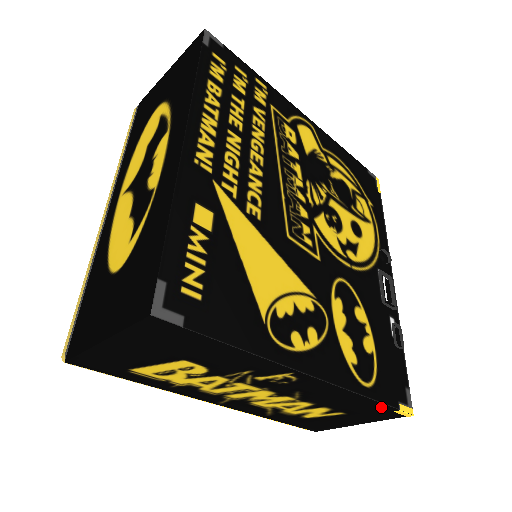
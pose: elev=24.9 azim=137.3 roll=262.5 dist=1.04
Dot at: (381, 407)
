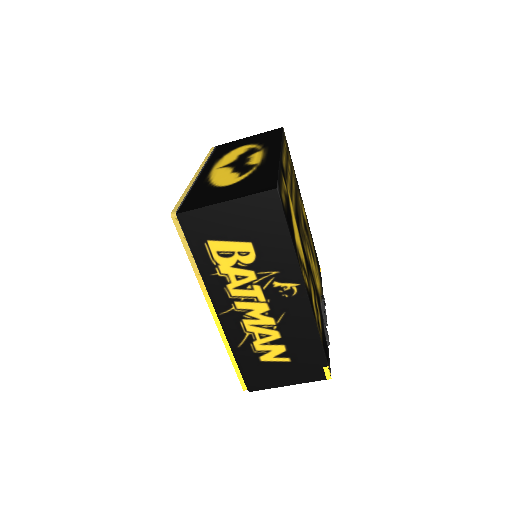
Dot at: (319, 357)
